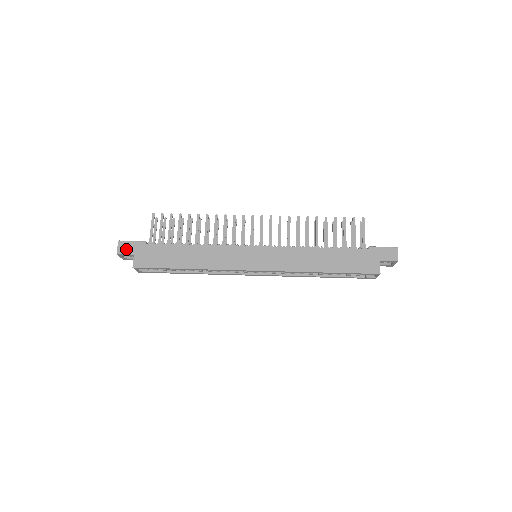
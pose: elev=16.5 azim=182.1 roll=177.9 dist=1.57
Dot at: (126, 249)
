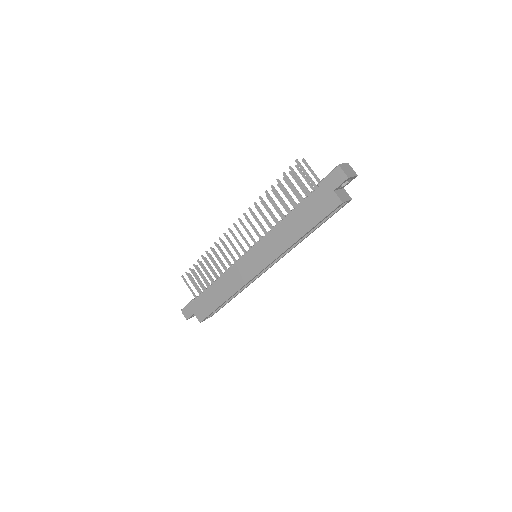
Dot at: (188, 313)
